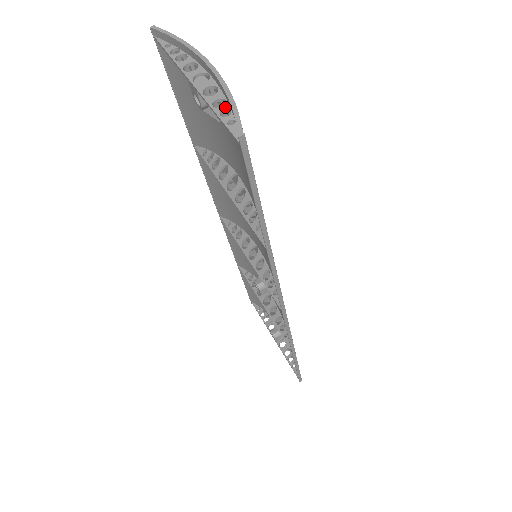
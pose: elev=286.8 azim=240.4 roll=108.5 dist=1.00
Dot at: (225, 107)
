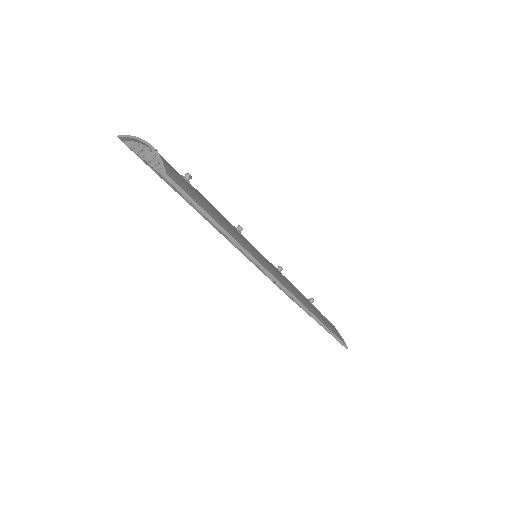
Dot at: (160, 164)
